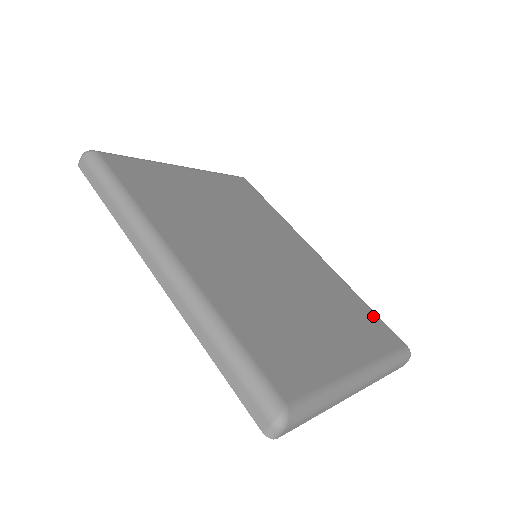
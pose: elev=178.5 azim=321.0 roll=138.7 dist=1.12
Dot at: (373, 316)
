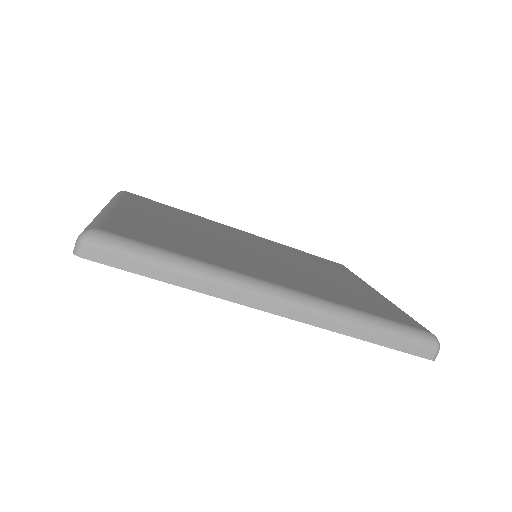
Dot at: (316, 257)
